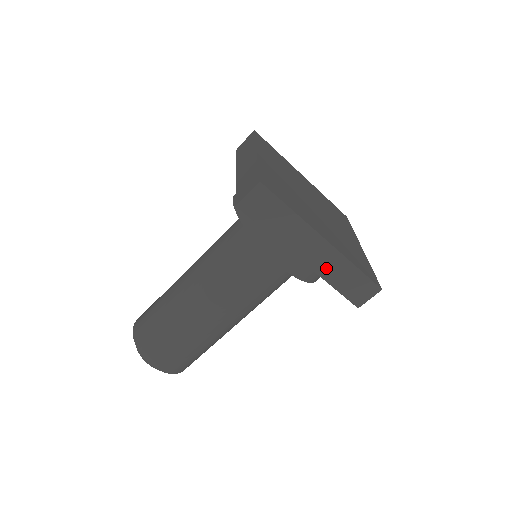
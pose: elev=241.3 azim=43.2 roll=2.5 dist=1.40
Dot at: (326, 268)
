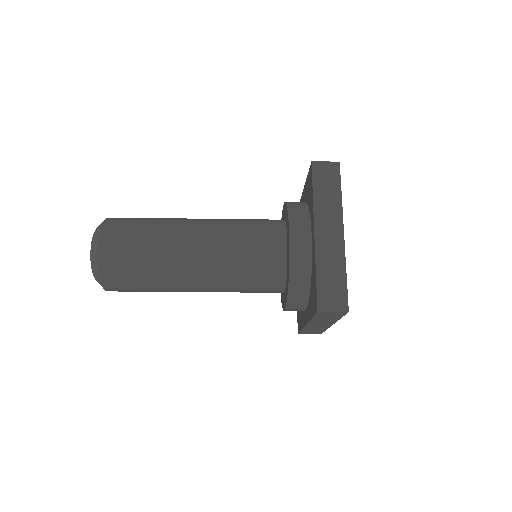
Dot at: (312, 328)
